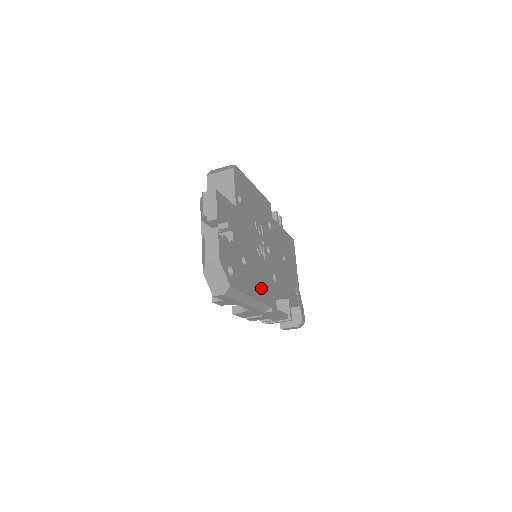
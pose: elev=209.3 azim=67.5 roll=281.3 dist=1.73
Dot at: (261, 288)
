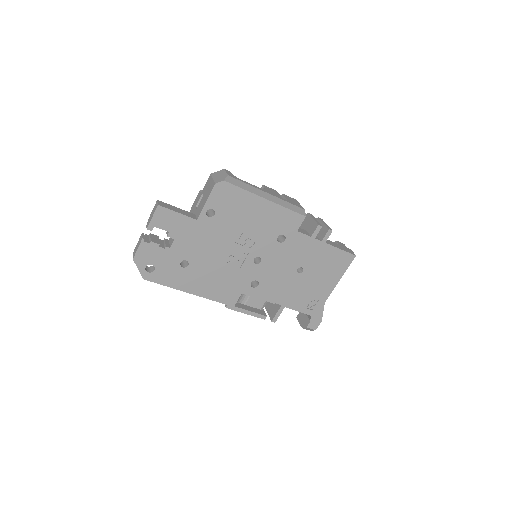
Dot at: (212, 288)
